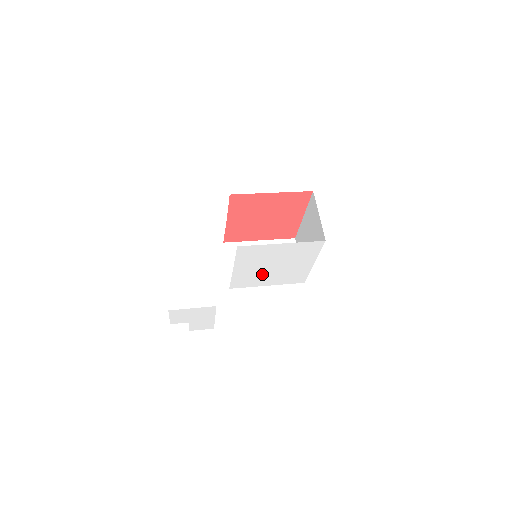
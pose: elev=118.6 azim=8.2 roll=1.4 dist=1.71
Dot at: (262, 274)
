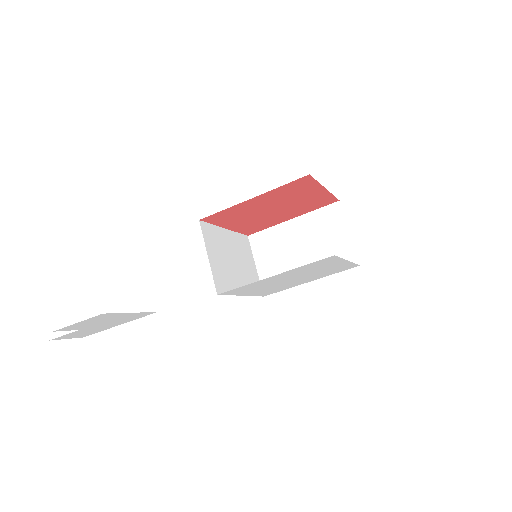
Dot at: (270, 284)
